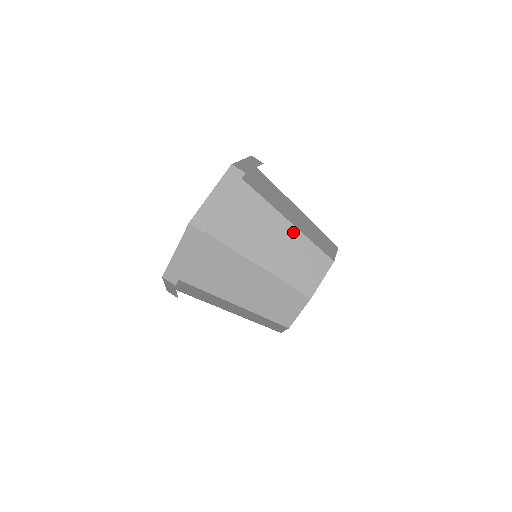
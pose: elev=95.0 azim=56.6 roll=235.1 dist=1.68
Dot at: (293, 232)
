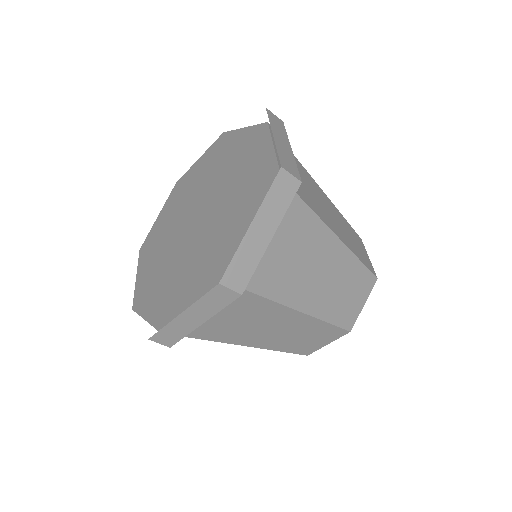
Dot at: (343, 254)
